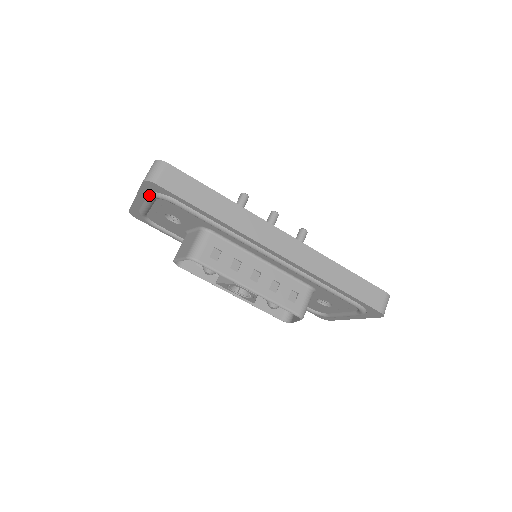
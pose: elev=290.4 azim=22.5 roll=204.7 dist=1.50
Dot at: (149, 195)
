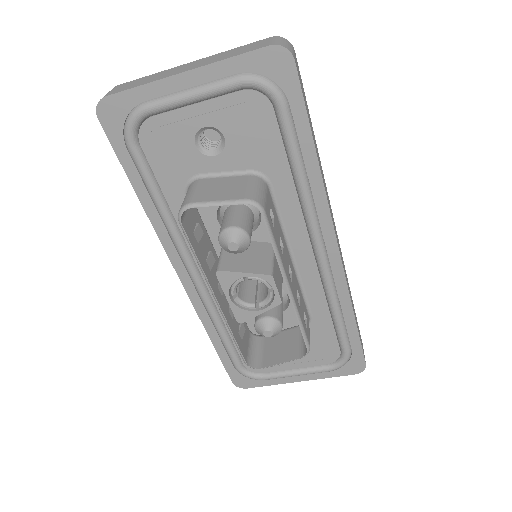
Dot at: (243, 75)
